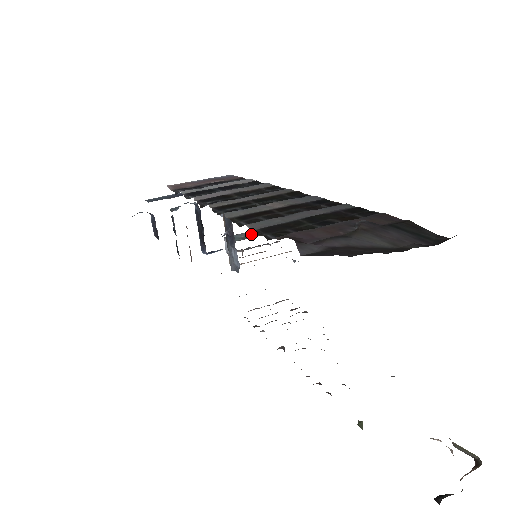
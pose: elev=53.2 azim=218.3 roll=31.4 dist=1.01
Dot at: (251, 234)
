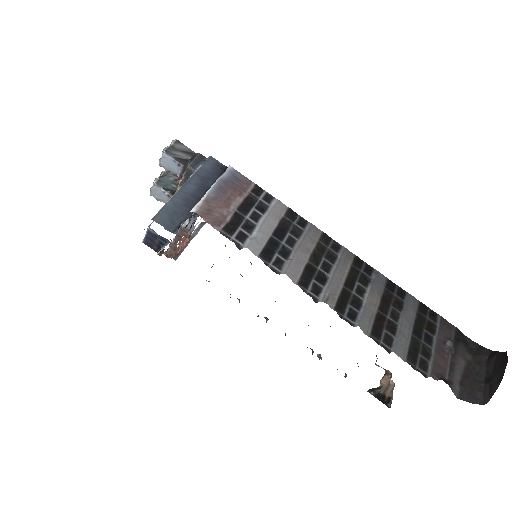
Dot at: occluded
